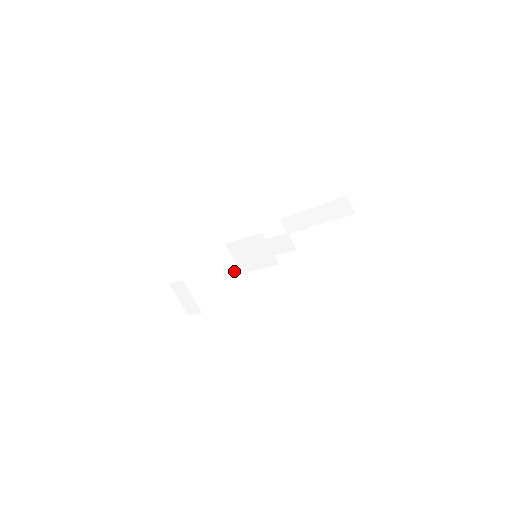
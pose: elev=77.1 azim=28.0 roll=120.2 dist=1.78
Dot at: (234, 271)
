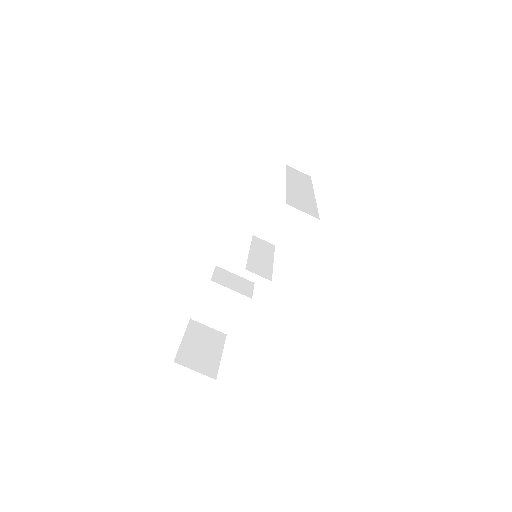
Dot at: occluded
